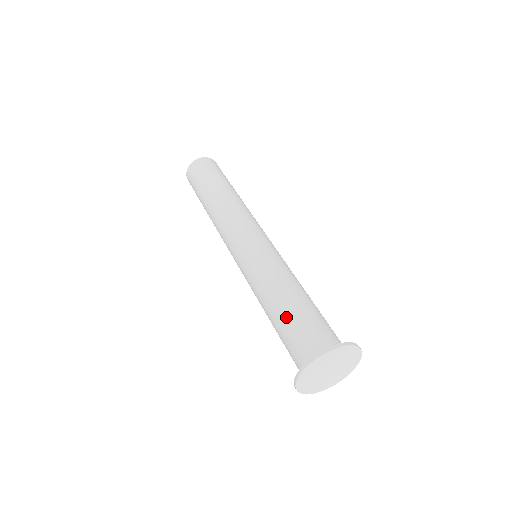
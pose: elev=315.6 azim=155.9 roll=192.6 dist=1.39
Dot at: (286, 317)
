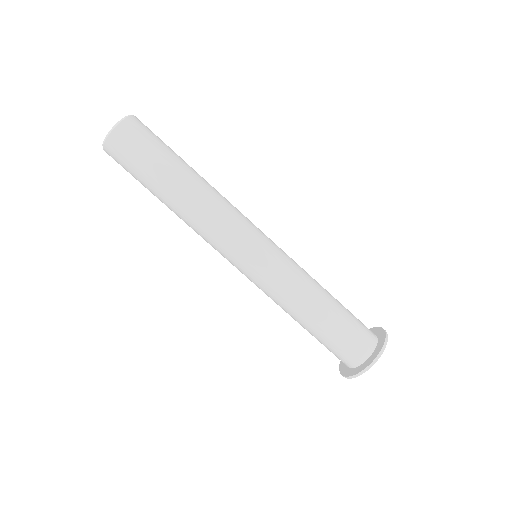
Dot at: (332, 325)
